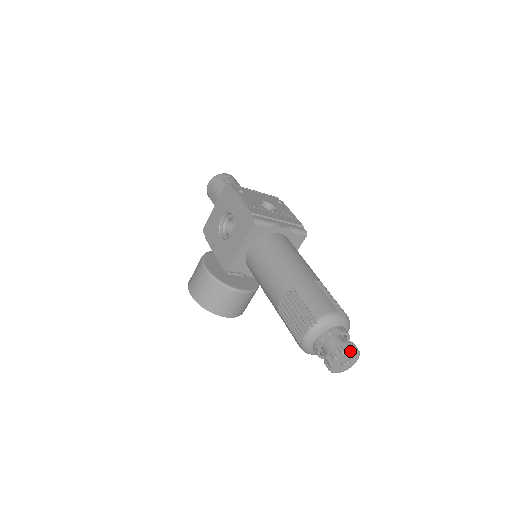
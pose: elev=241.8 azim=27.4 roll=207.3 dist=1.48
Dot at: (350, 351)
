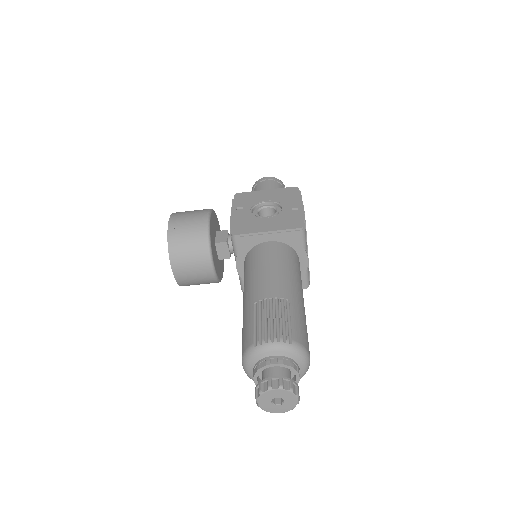
Dot at: (296, 395)
